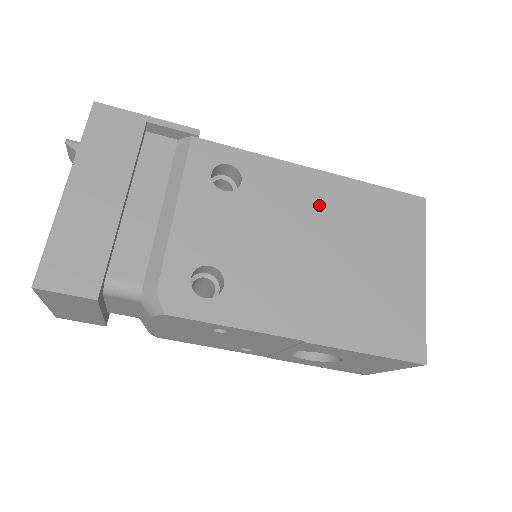
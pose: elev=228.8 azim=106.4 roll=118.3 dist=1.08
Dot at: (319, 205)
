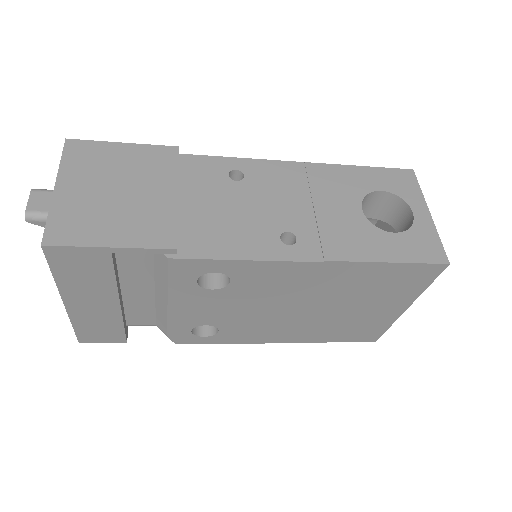
Dot at: (314, 284)
